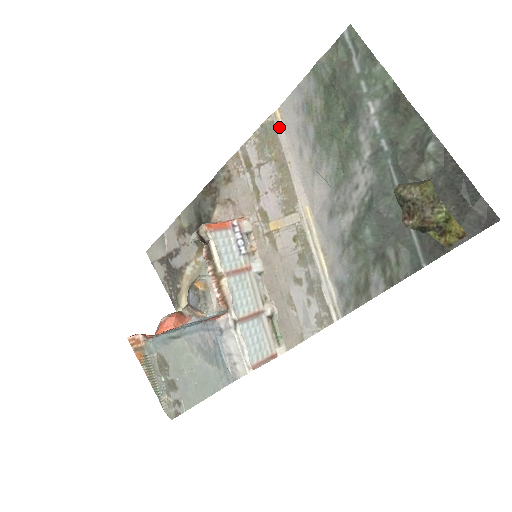
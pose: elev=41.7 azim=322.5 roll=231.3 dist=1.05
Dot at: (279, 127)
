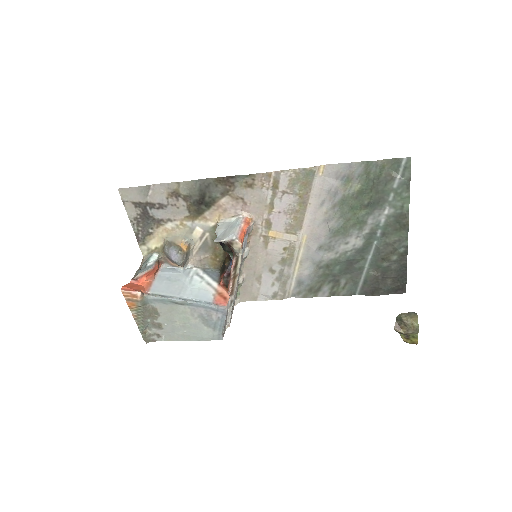
Dot at: (317, 178)
